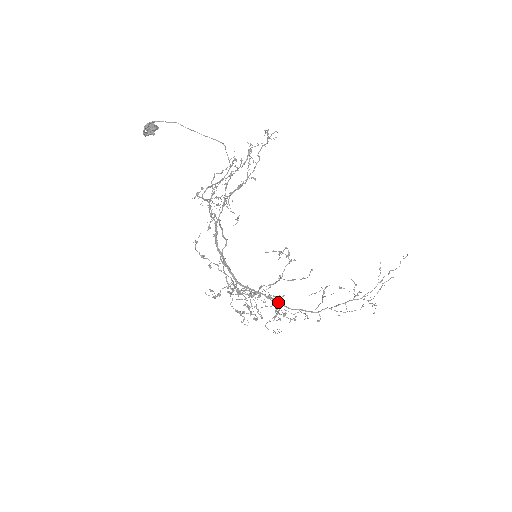
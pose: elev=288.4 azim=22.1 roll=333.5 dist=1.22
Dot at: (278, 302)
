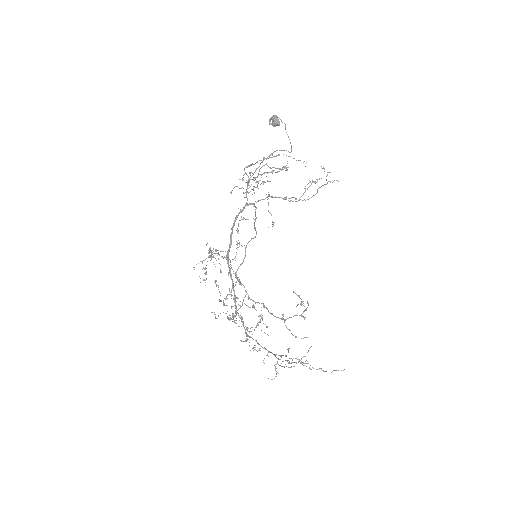
Dot at: (235, 298)
